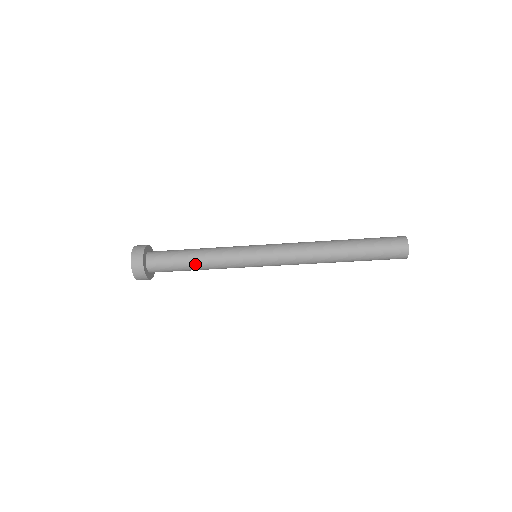
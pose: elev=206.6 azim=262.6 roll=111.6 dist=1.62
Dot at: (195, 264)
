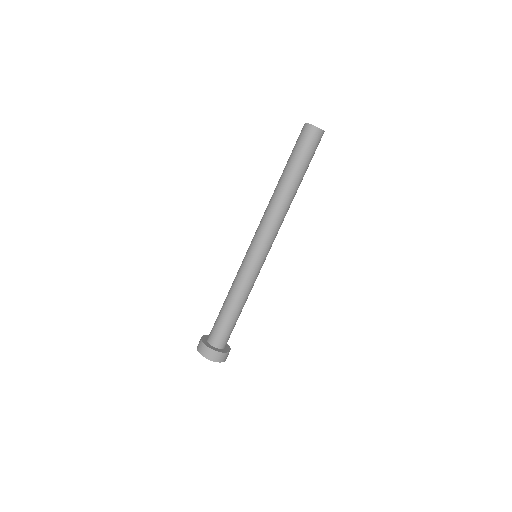
Dot at: (233, 308)
